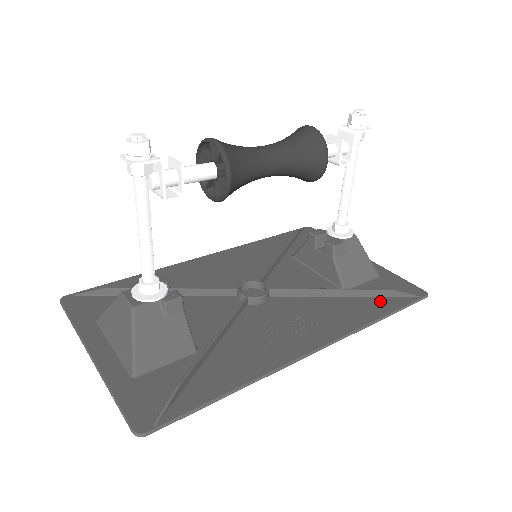
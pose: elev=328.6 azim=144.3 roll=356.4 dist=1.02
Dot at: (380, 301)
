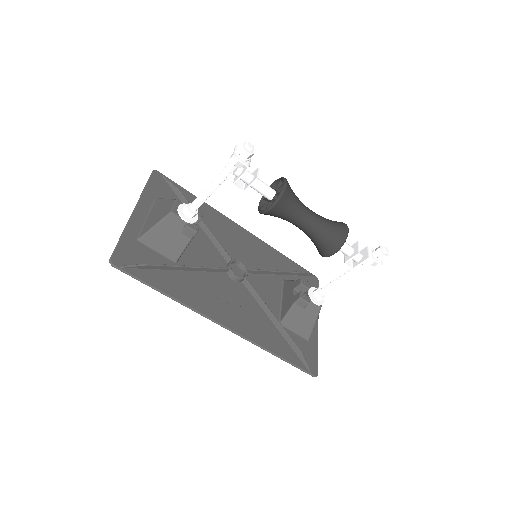
Dot at: (288, 349)
